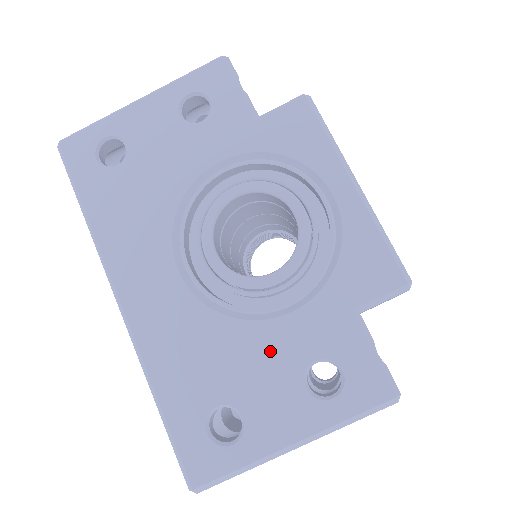
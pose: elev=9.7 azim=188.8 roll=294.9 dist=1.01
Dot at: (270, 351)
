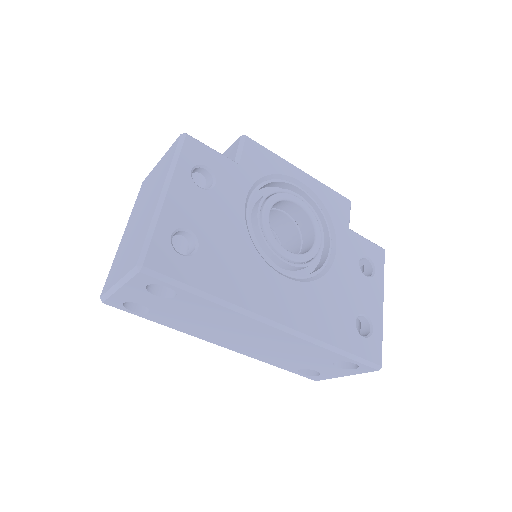
Dot at: (346, 275)
